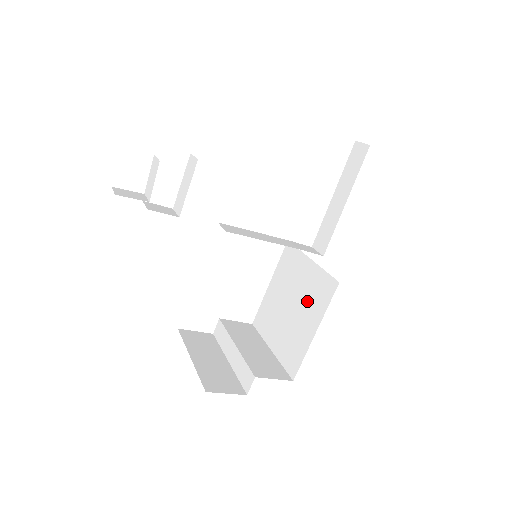
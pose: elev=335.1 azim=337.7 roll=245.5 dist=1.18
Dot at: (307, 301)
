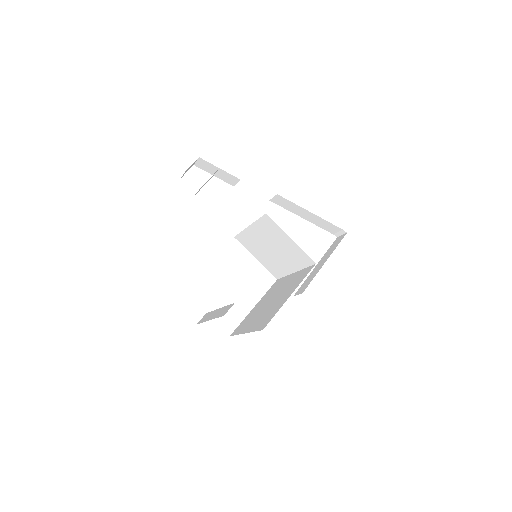
Dot at: (287, 289)
